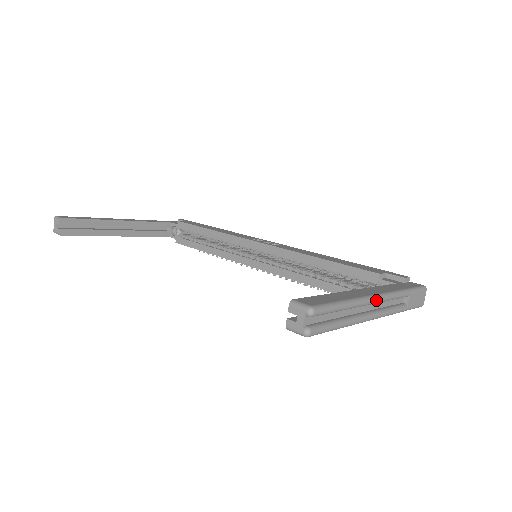
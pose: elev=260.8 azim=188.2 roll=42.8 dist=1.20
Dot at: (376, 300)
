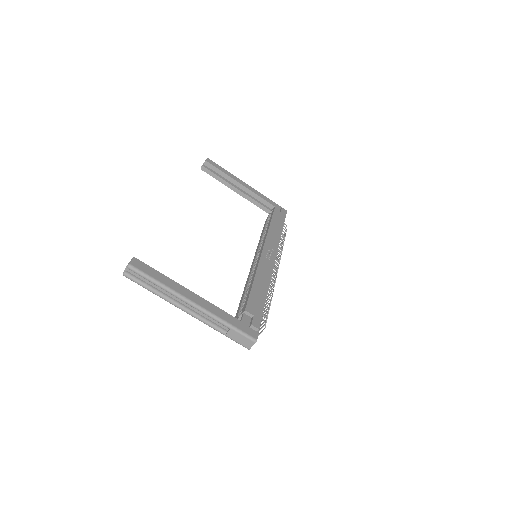
Dot at: (188, 303)
